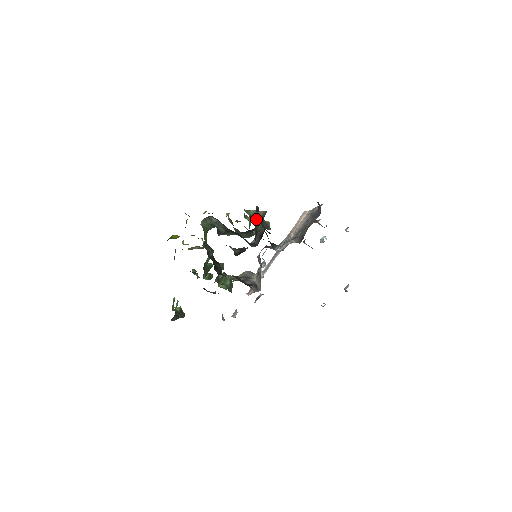
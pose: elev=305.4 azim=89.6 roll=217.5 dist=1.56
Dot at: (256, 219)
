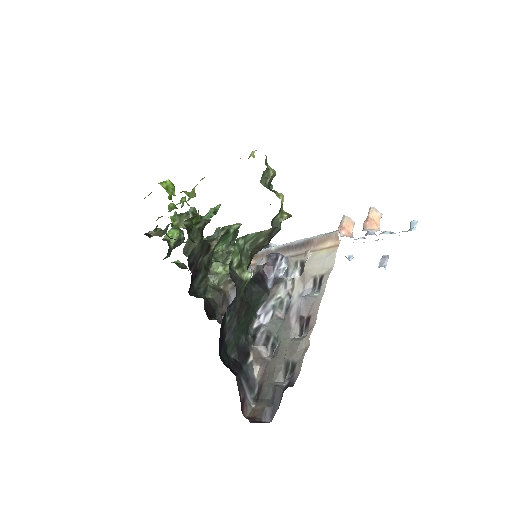
Dot at: (256, 243)
